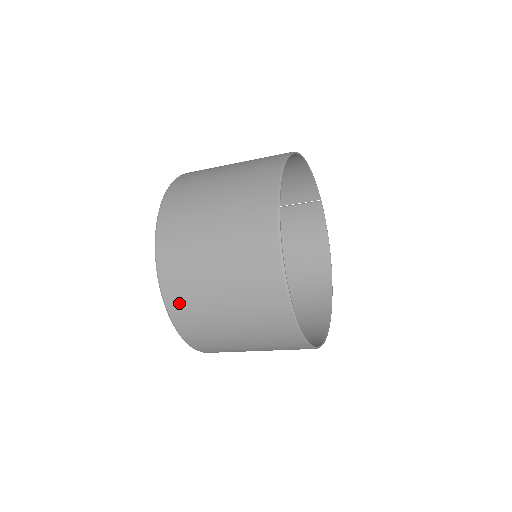
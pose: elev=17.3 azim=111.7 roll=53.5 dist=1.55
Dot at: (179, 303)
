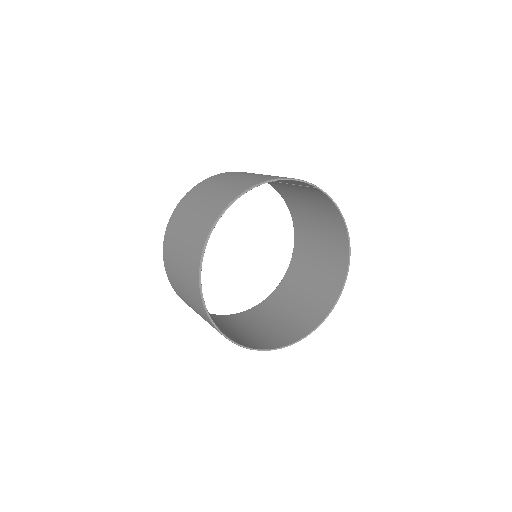
Dot at: occluded
